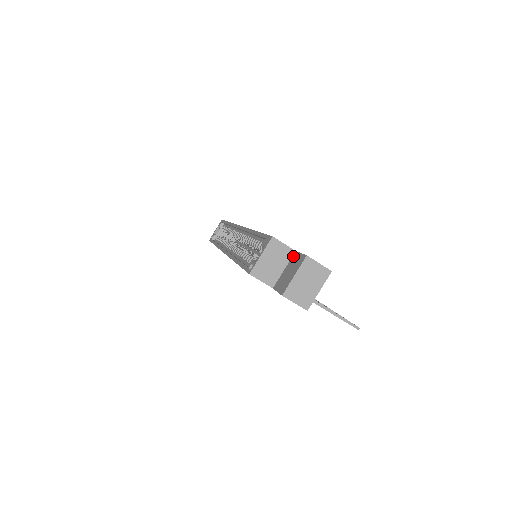
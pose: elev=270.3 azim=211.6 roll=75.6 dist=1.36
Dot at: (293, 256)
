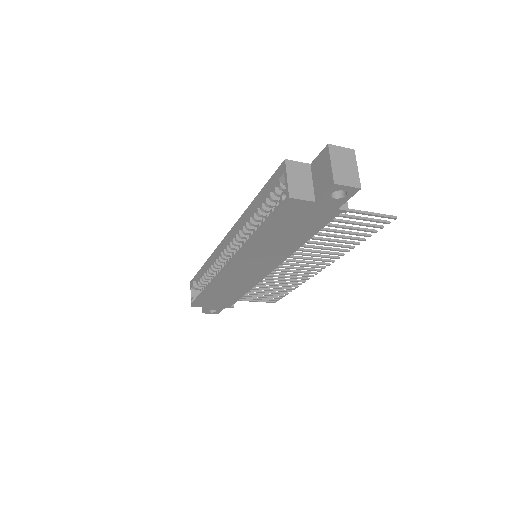
Dot at: (312, 167)
